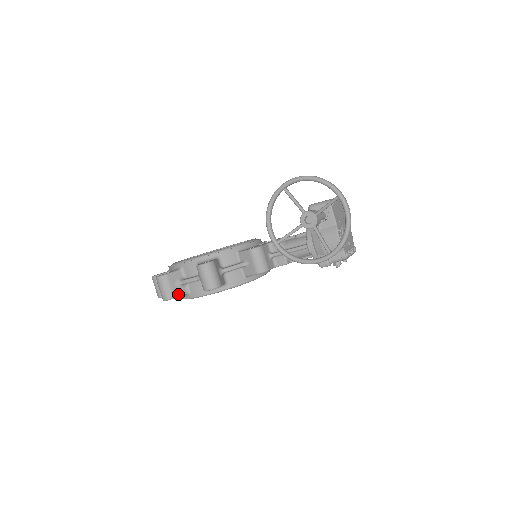
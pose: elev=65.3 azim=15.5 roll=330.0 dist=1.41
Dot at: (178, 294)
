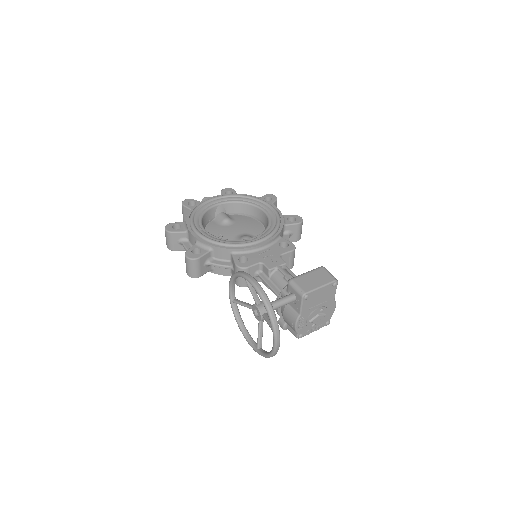
Dot at: (178, 249)
